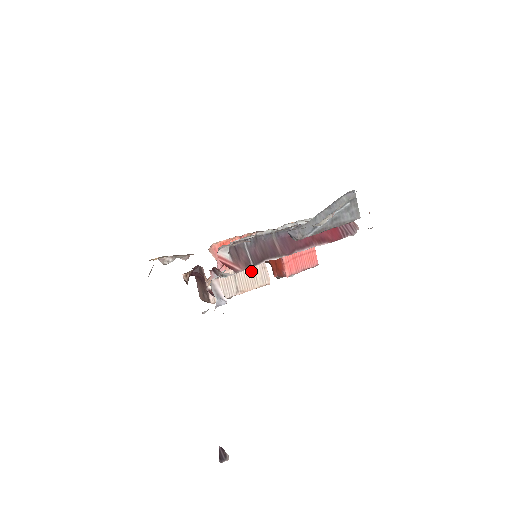
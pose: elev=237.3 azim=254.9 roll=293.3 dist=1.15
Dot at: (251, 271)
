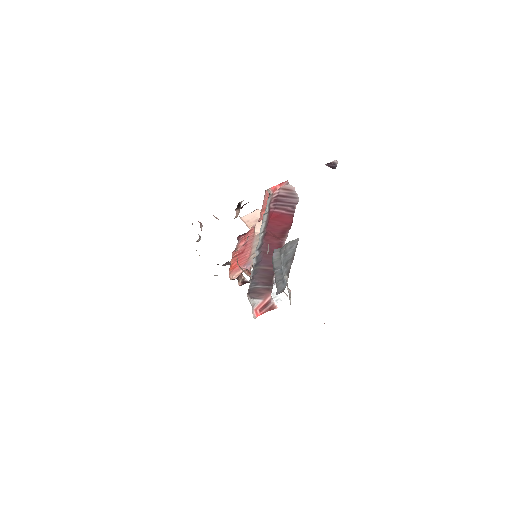
Dot at: occluded
